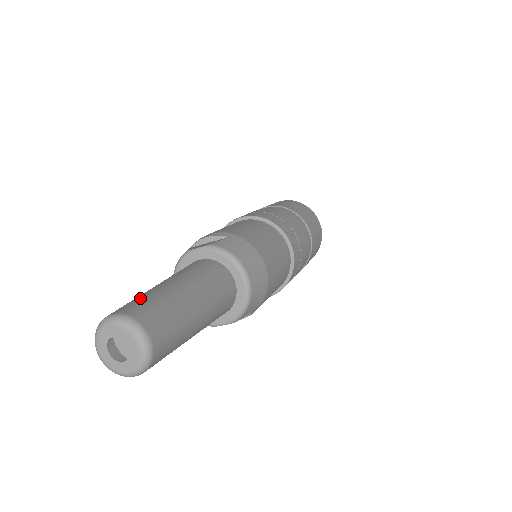
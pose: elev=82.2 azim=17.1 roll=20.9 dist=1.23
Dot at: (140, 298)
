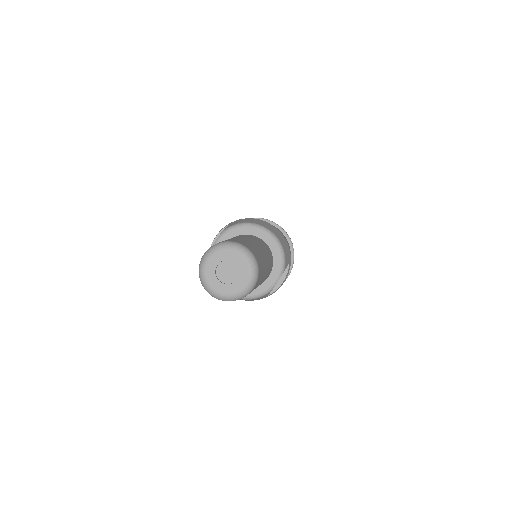
Dot at: occluded
